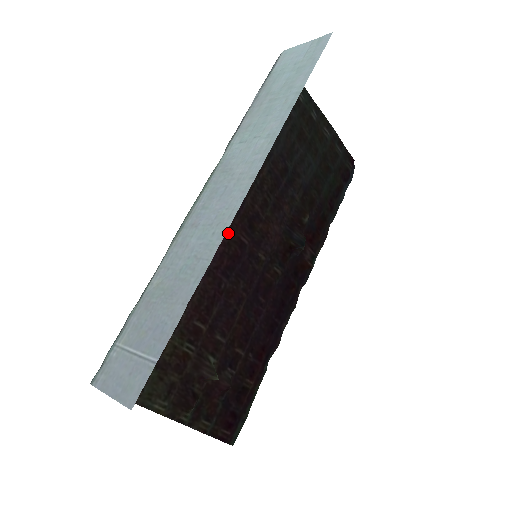
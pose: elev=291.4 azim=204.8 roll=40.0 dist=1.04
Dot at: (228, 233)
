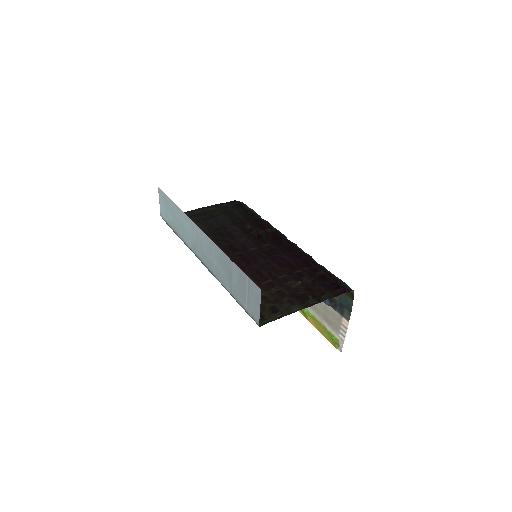
Dot at: (230, 258)
